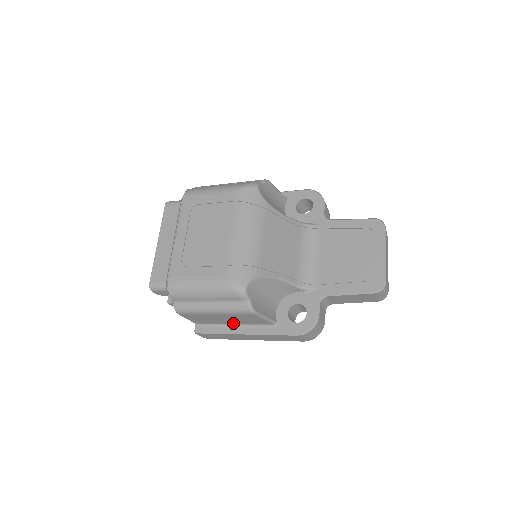
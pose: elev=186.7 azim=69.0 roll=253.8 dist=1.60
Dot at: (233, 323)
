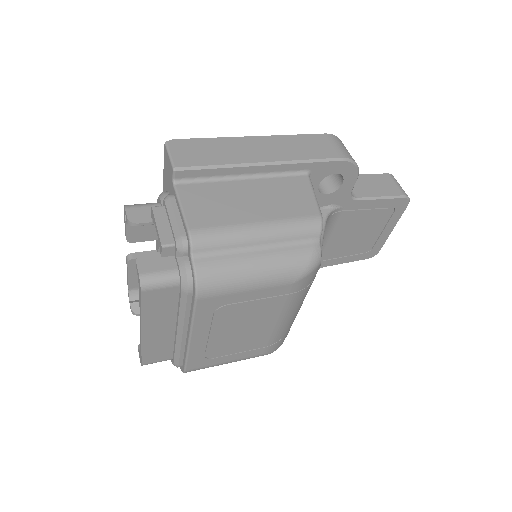
Dot at: occluded
